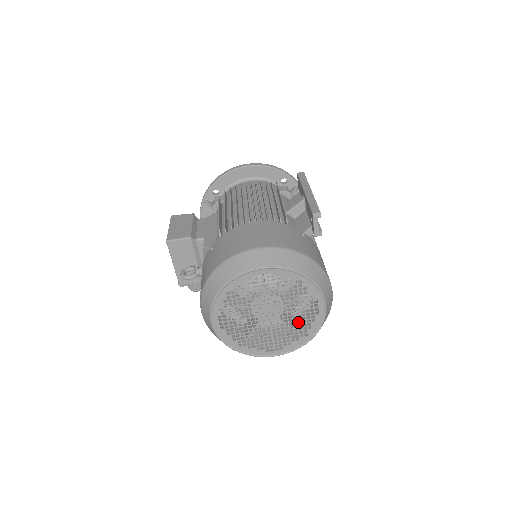
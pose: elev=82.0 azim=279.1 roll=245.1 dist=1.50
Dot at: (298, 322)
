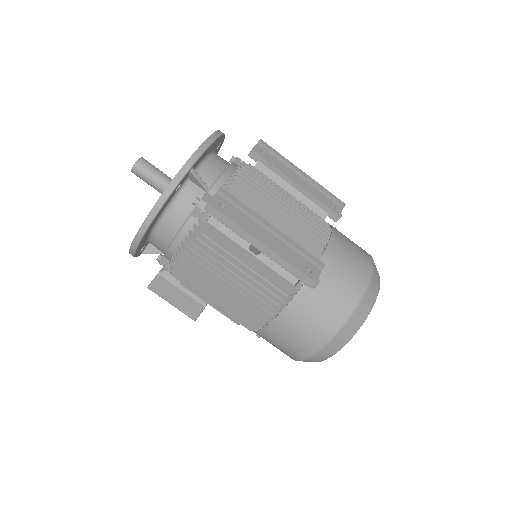
Dot at: occluded
